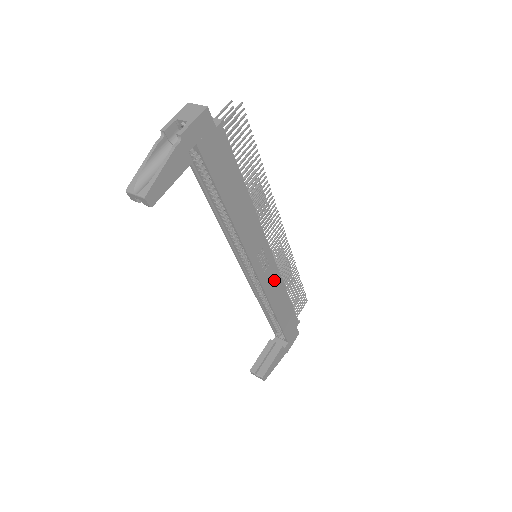
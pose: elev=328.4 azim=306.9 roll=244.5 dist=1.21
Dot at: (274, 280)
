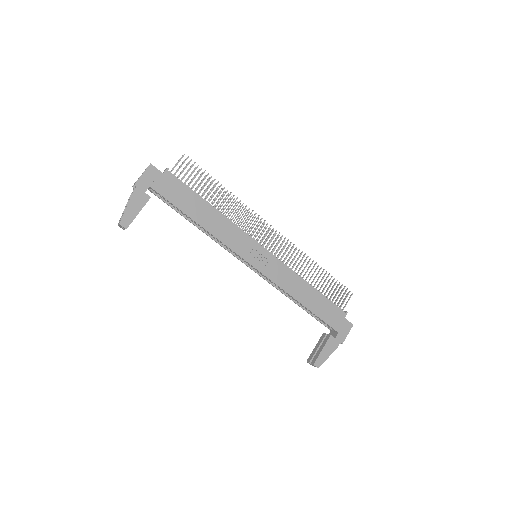
Dot at: (283, 273)
